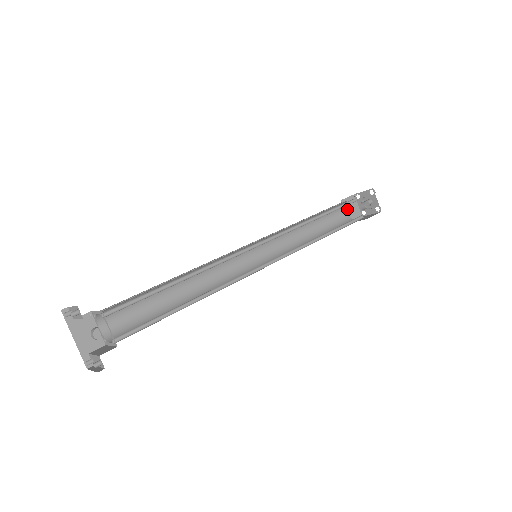
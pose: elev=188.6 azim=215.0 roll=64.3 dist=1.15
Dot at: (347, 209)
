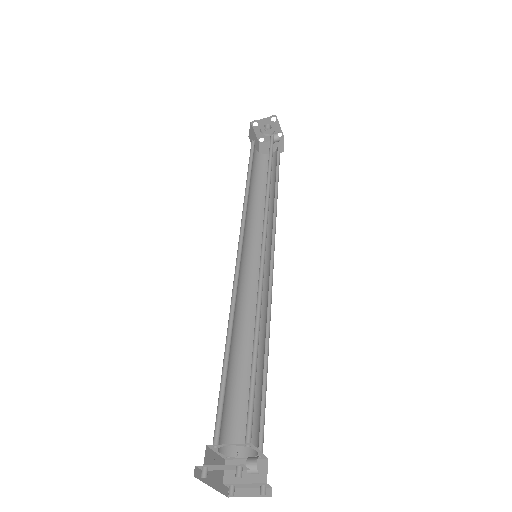
Dot at: occluded
